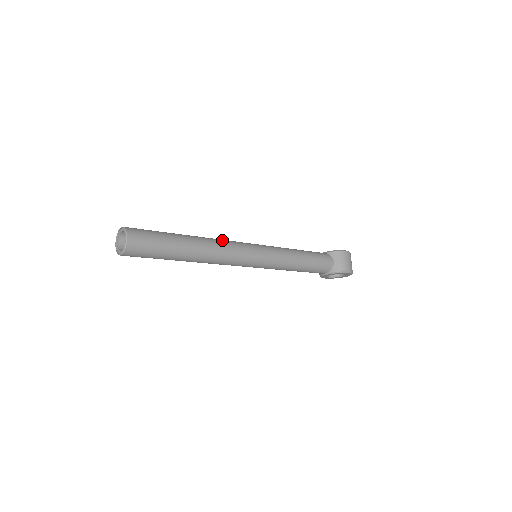
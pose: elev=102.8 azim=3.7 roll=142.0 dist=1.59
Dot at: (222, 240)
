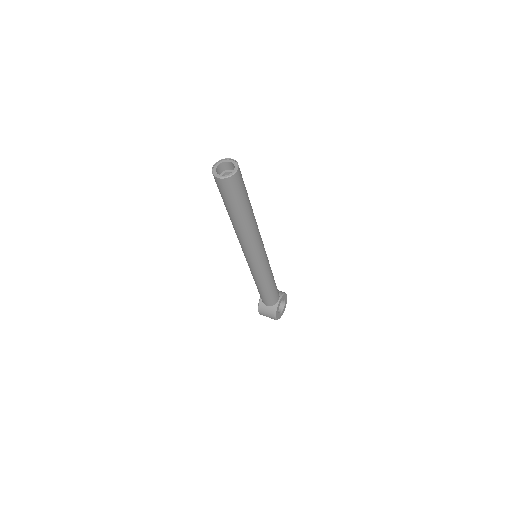
Dot at: occluded
